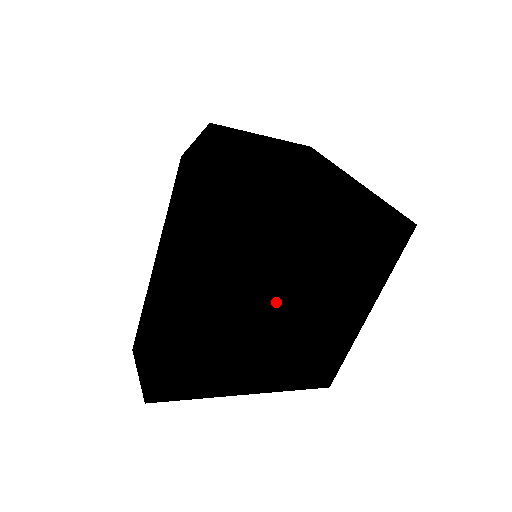
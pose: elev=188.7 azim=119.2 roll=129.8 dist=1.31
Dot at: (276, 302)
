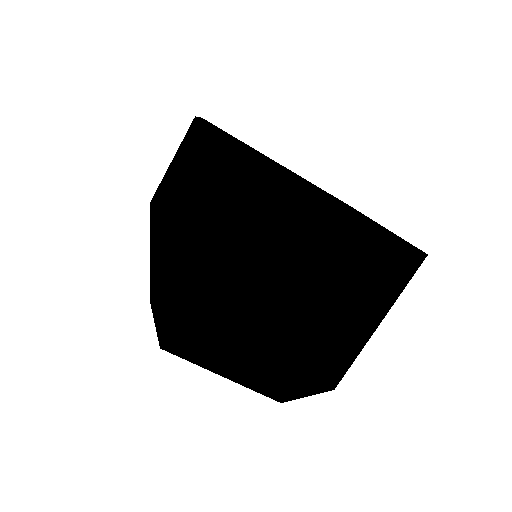
Dot at: occluded
